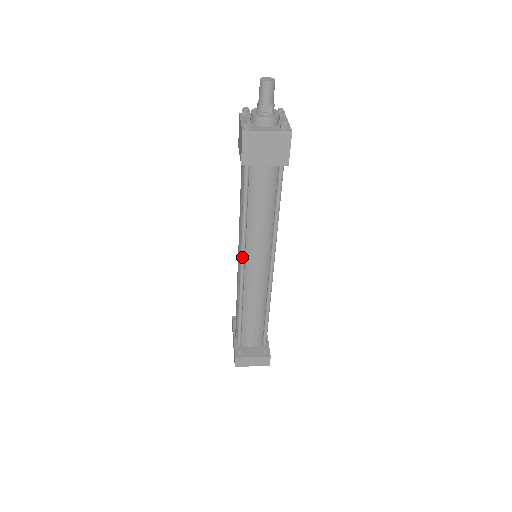
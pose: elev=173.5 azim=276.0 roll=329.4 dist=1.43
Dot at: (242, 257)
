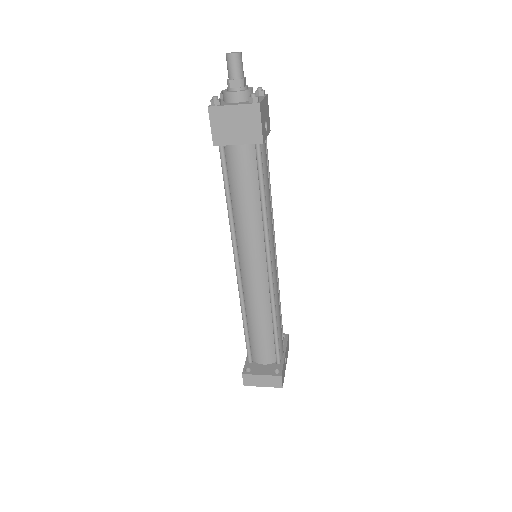
Dot at: (234, 254)
